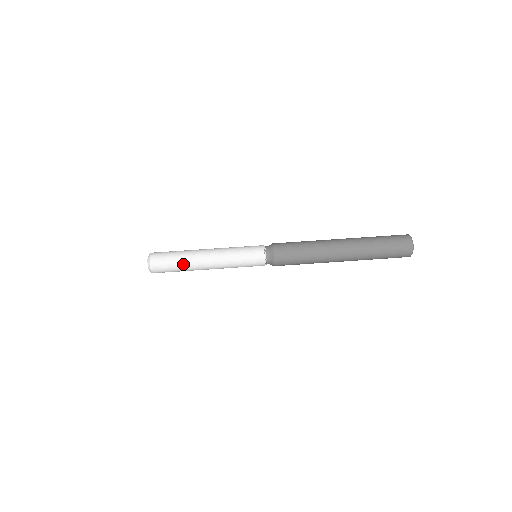
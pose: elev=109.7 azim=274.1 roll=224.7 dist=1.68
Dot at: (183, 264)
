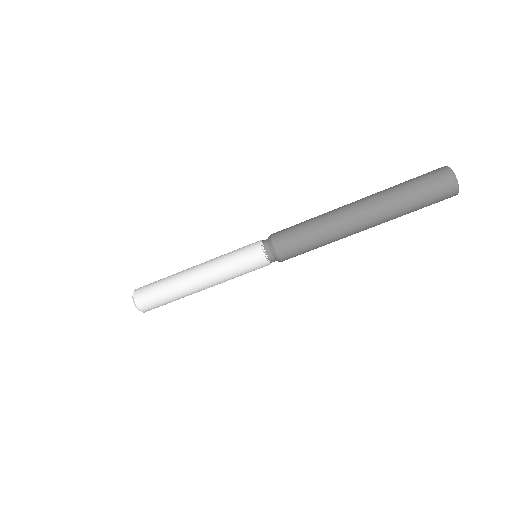
Dot at: occluded
